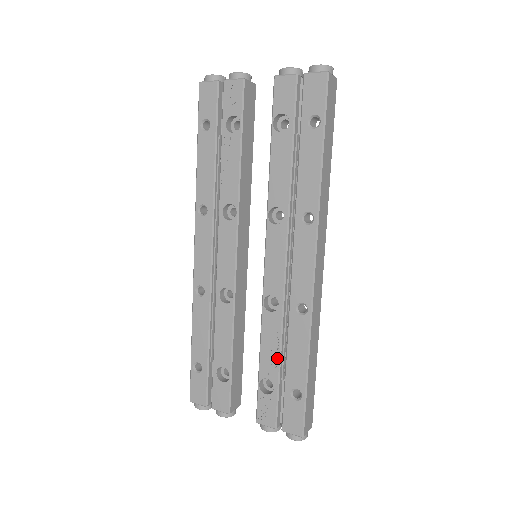
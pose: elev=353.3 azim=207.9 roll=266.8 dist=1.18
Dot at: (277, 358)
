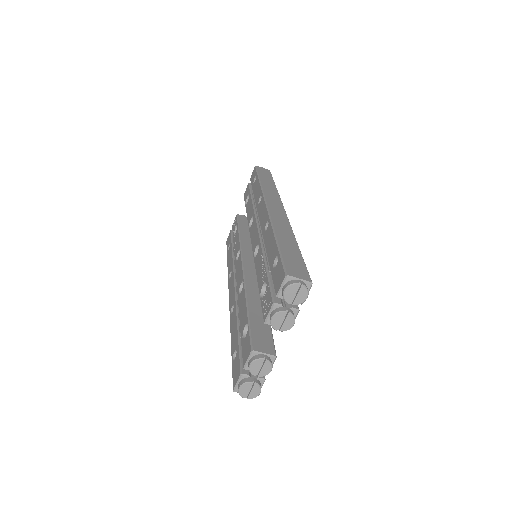
Dot at: (264, 266)
